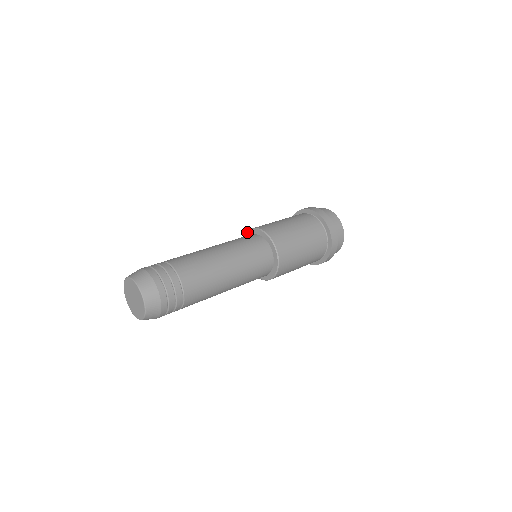
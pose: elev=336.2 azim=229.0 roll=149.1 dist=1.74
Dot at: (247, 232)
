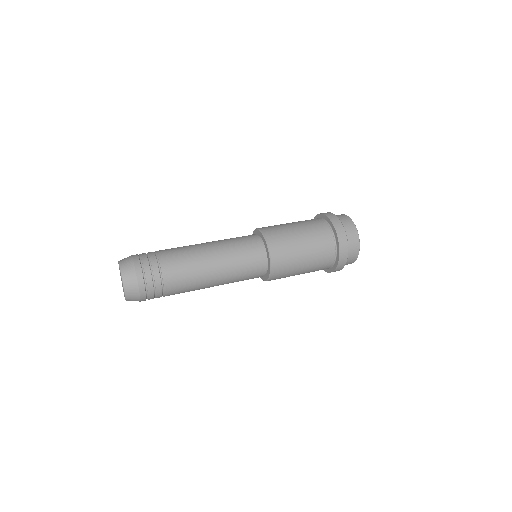
Dot at: (253, 232)
